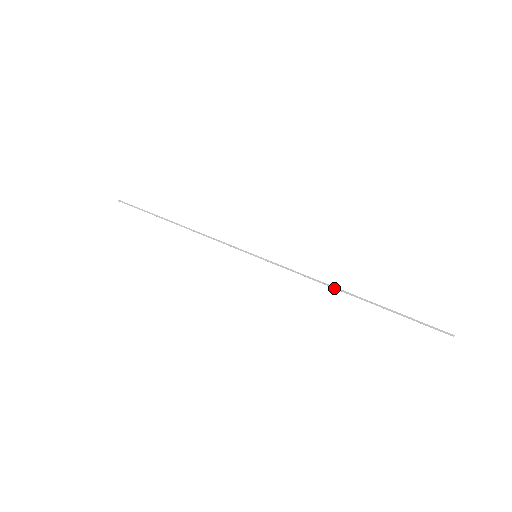
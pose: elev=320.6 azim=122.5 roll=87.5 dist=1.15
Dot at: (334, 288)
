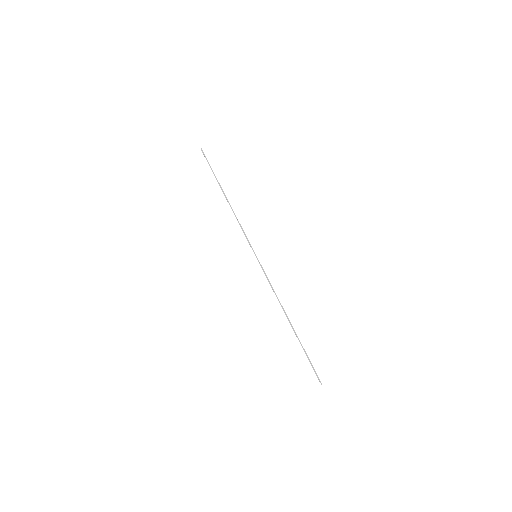
Dot at: (283, 310)
